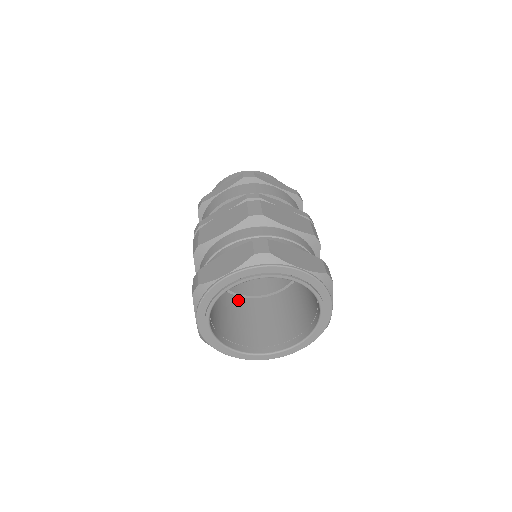
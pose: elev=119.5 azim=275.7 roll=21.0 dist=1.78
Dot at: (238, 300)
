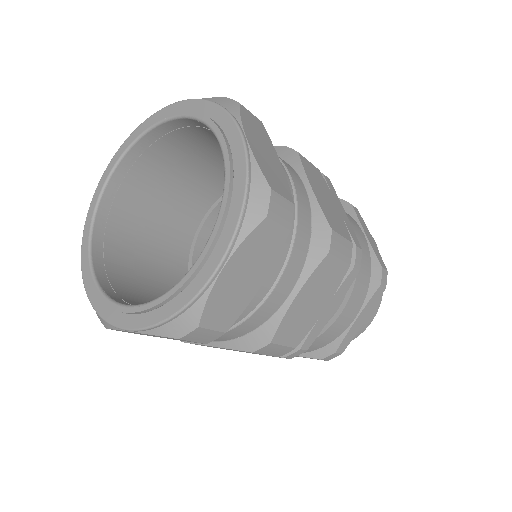
Dot at: occluded
